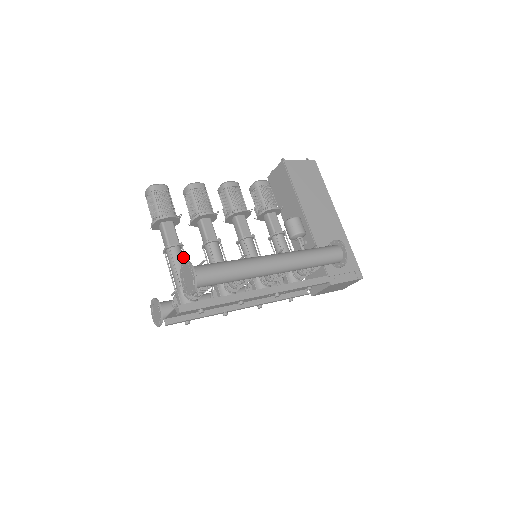
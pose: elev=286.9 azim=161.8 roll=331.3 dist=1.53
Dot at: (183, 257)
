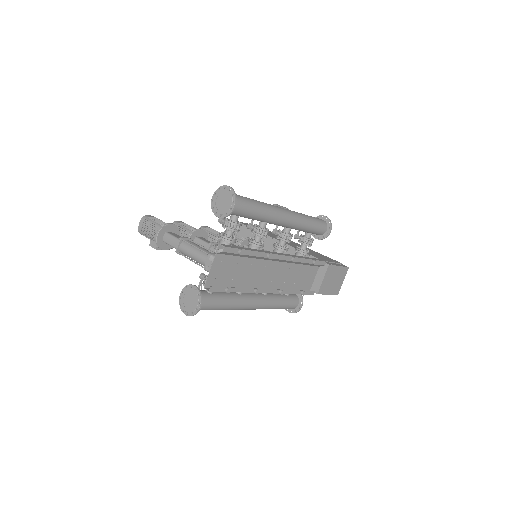
Dot at: occluded
